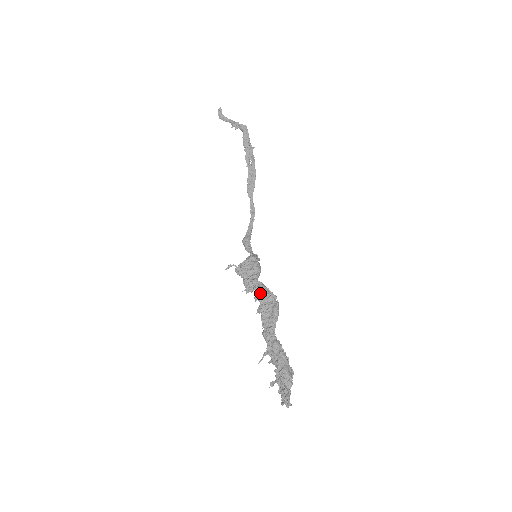
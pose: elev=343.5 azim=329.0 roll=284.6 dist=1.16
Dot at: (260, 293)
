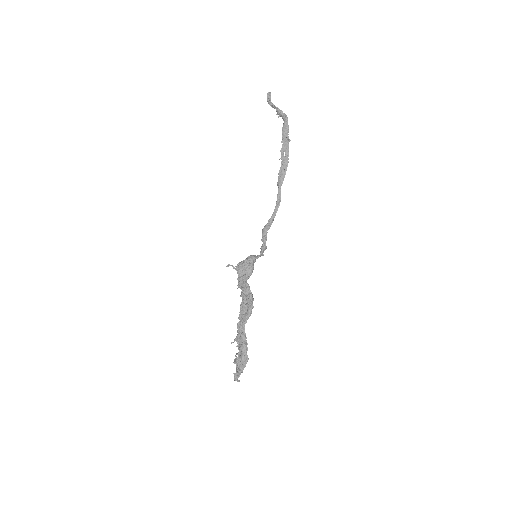
Dot at: (244, 293)
